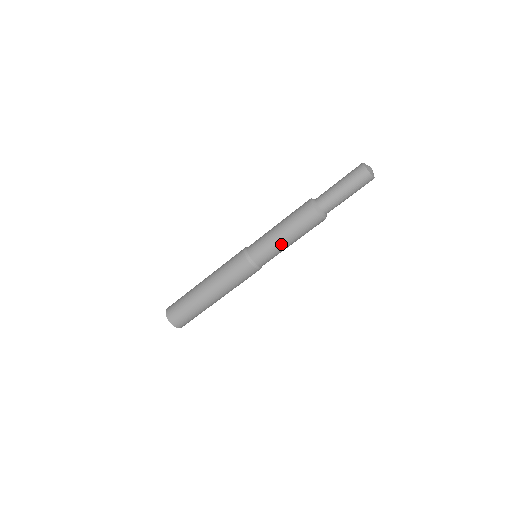
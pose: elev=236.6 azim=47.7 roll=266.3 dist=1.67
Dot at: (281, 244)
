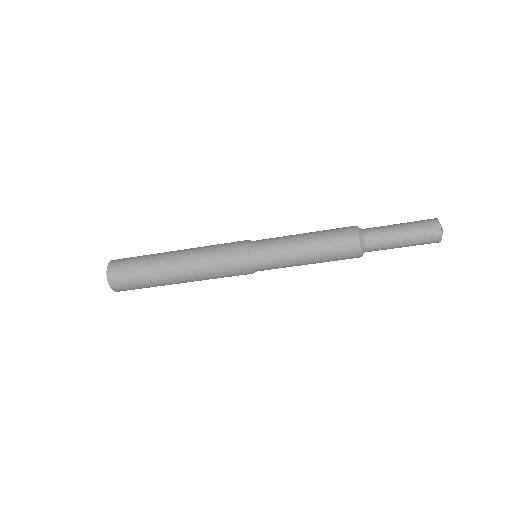
Dot at: (296, 257)
